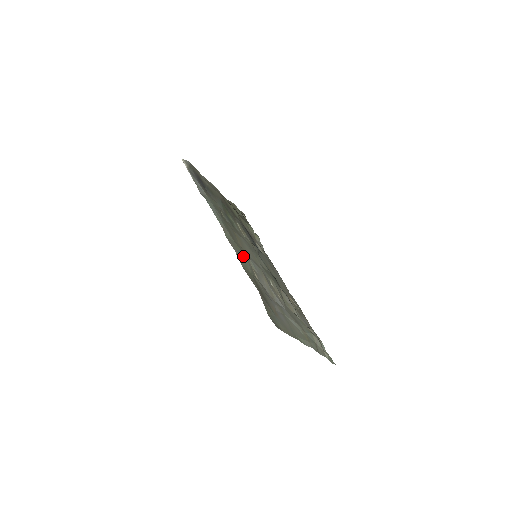
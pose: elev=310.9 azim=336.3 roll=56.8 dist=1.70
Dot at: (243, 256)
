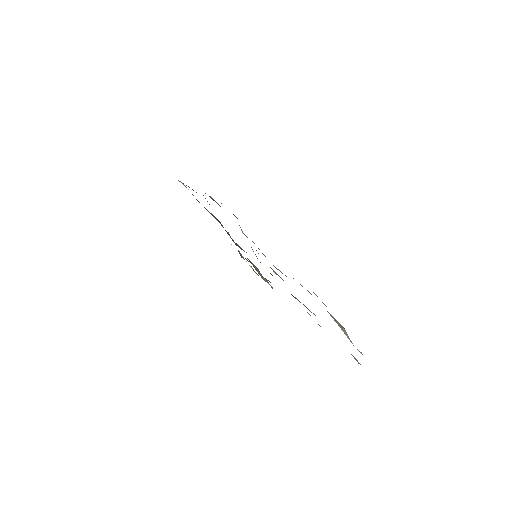
Dot at: occluded
